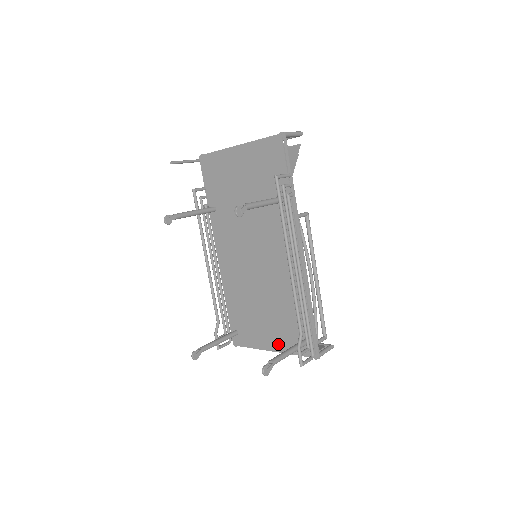
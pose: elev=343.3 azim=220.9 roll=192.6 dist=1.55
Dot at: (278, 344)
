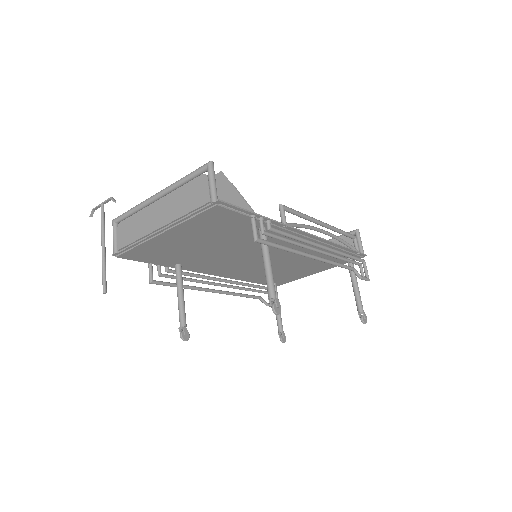
Dot at: (322, 270)
